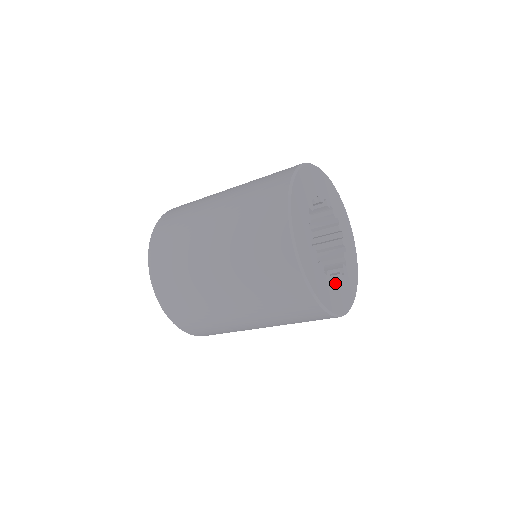
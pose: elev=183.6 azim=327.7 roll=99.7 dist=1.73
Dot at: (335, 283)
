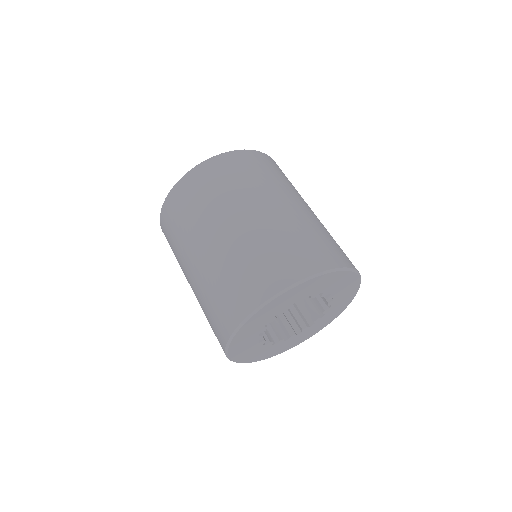
Dot at: (277, 344)
